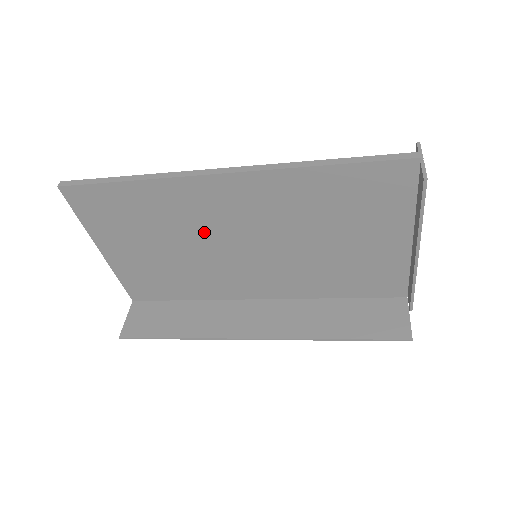
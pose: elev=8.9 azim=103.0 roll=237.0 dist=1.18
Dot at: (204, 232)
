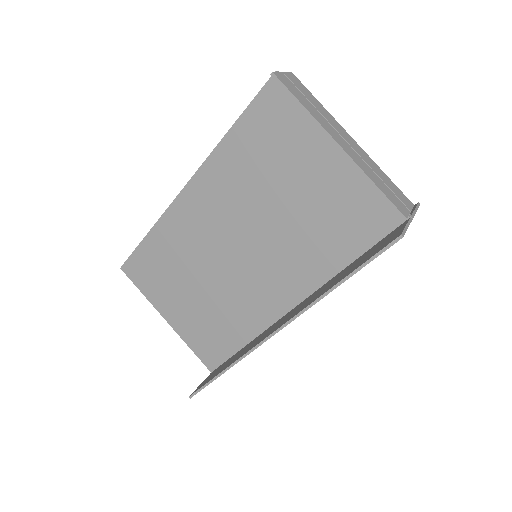
Dot at: (207, 252)
